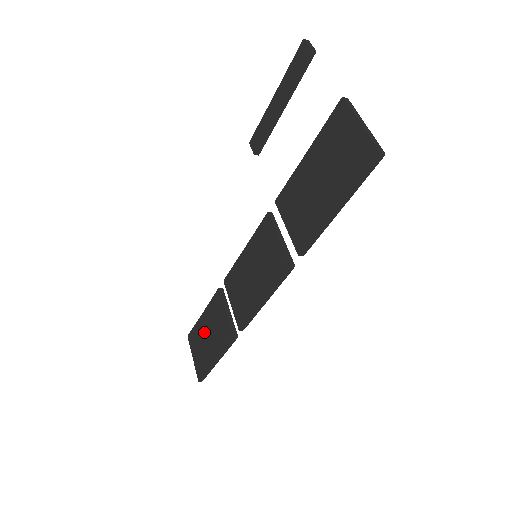
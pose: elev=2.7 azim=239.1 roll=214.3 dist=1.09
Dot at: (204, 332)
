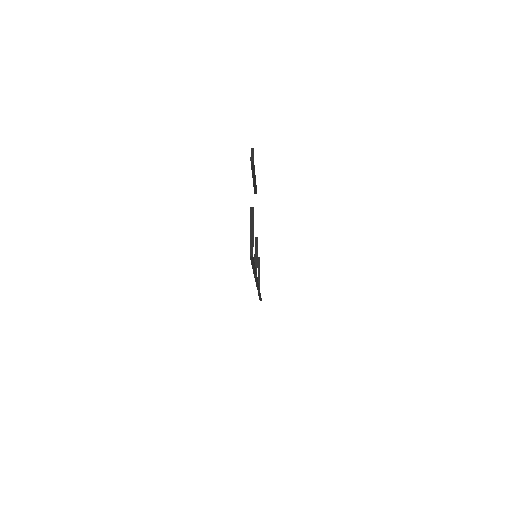
Dot at: occluded
